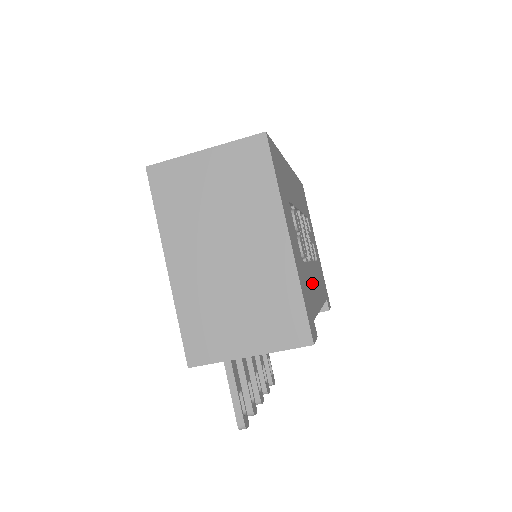
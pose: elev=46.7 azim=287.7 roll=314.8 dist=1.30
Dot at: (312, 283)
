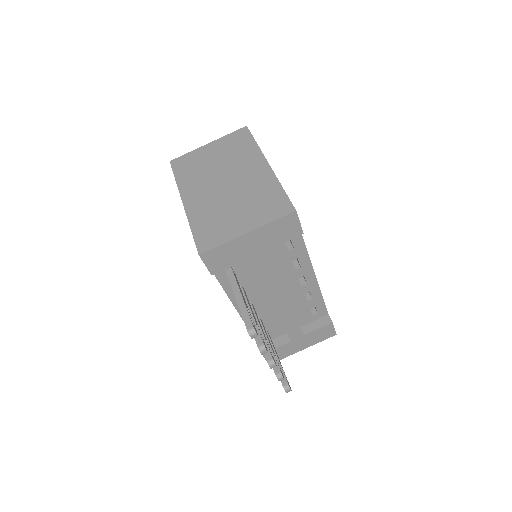
Dot at: occluded
